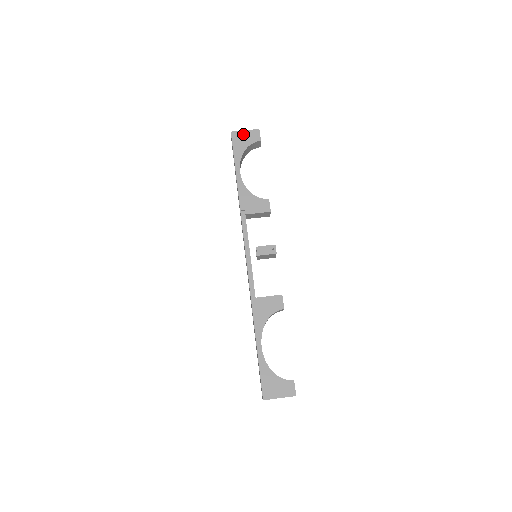
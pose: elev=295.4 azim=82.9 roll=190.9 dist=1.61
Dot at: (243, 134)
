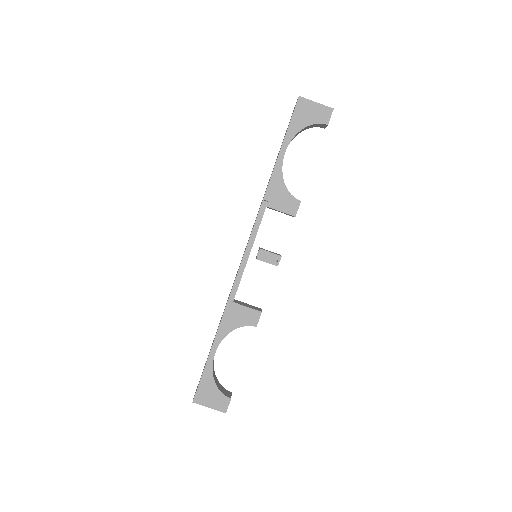
Dot at: (312, 106)
